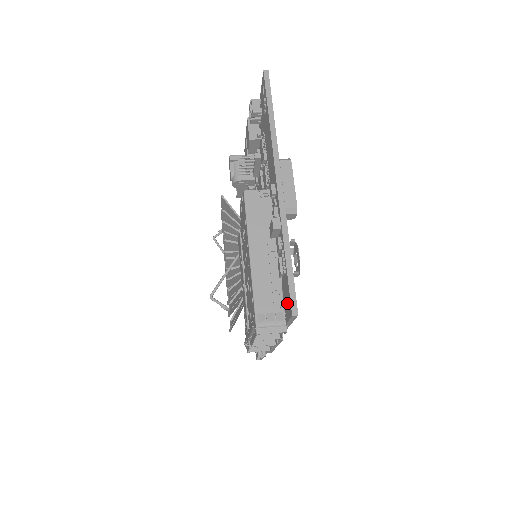
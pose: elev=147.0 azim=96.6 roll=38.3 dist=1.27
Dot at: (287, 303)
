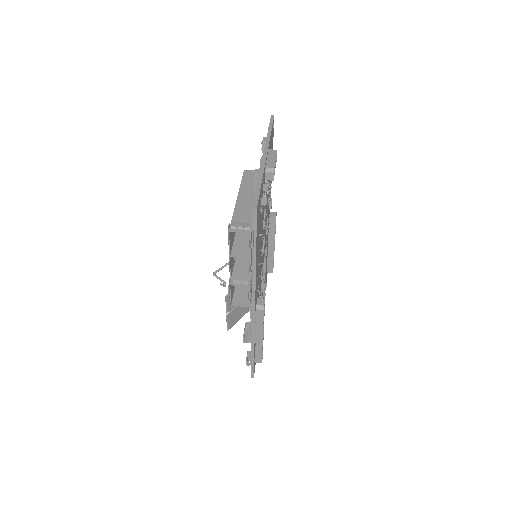
Dot at: occluded
